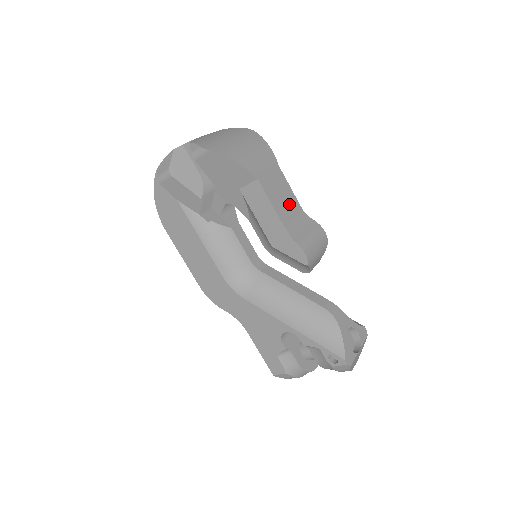
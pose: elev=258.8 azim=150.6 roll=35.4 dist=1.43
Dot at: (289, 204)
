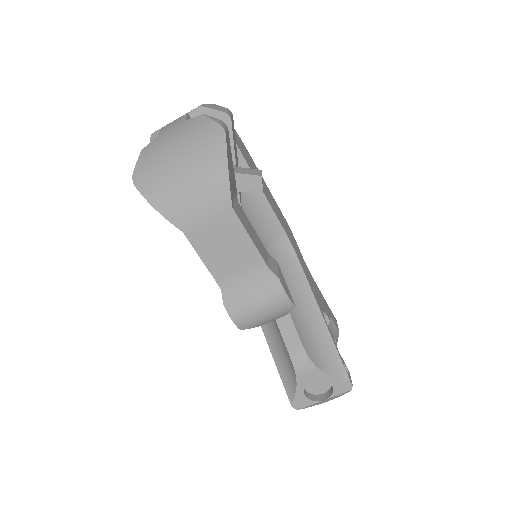
Dot at: (238, 257)
